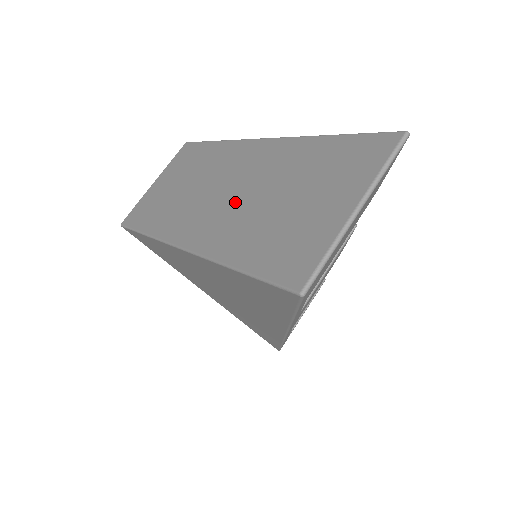
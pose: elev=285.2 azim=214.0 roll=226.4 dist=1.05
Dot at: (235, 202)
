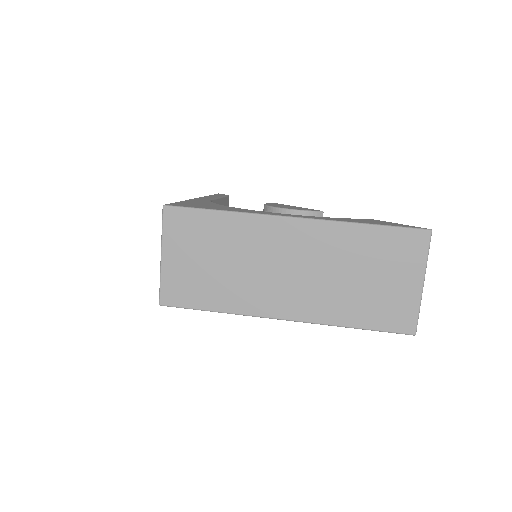
Dot at: (313, 280)
